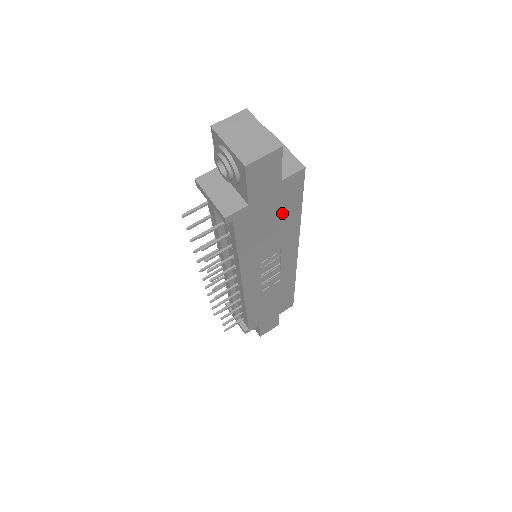
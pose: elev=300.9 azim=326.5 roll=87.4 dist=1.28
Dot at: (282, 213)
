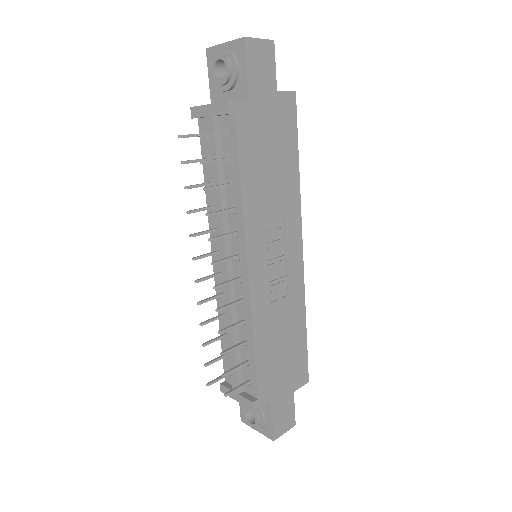
Dot at: (281, 149)
